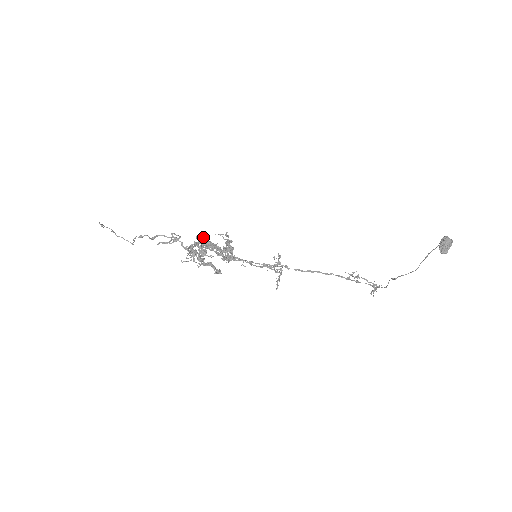
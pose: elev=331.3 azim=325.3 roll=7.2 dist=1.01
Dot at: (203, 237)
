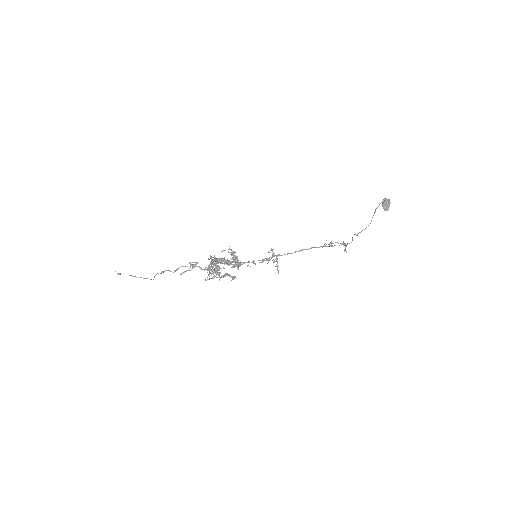
Dot at: (215, 257)
